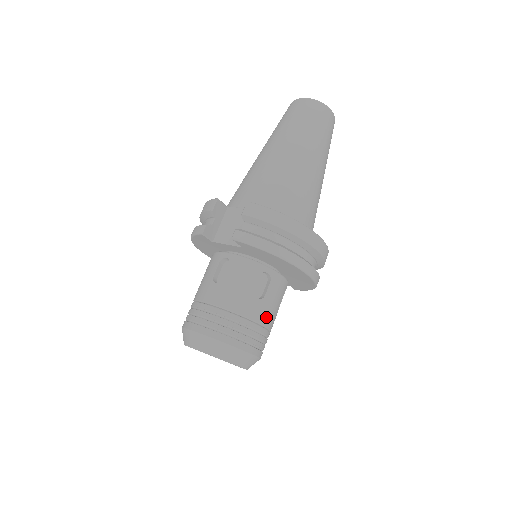
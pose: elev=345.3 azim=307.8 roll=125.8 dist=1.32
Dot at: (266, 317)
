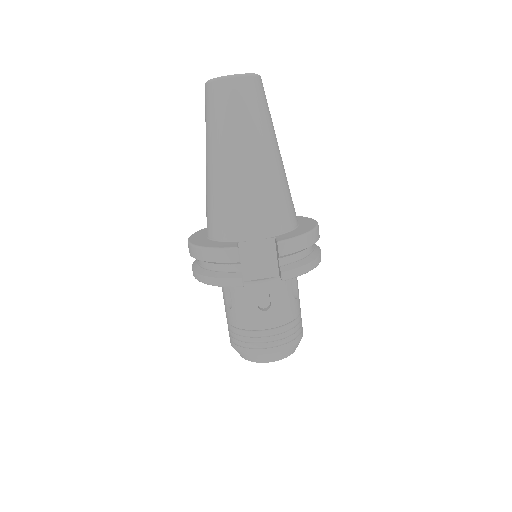
Dot at: occluded
